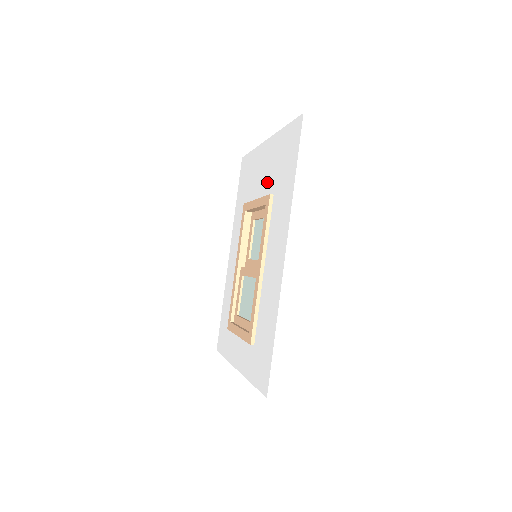
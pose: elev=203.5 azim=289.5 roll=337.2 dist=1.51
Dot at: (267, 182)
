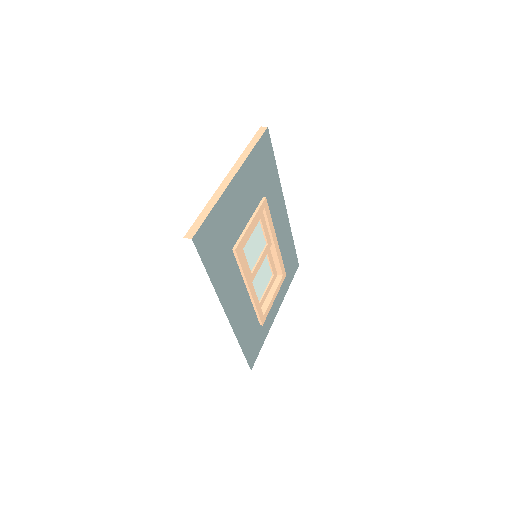
Dot at: occluded
